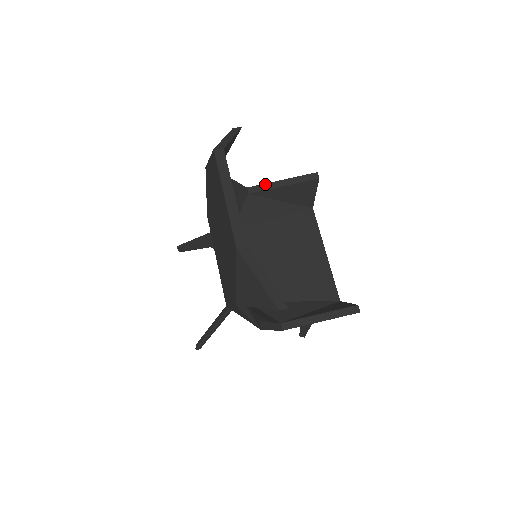
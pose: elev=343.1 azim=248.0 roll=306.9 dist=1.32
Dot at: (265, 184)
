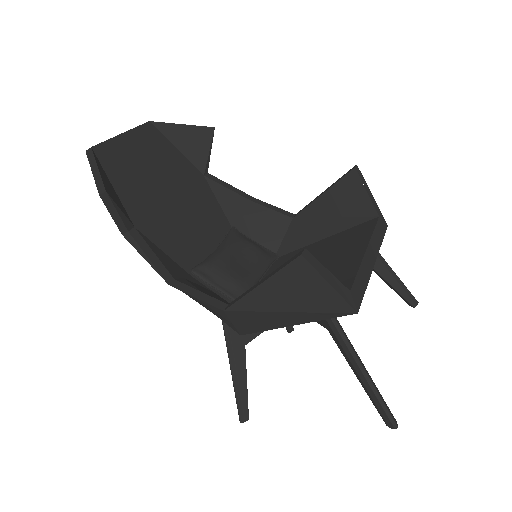
Dot at: (309, 203)
